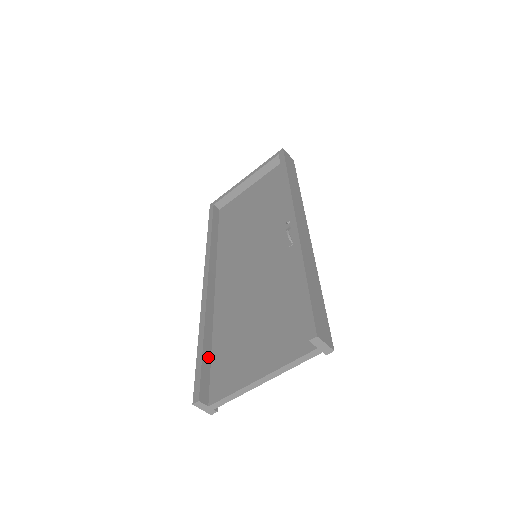
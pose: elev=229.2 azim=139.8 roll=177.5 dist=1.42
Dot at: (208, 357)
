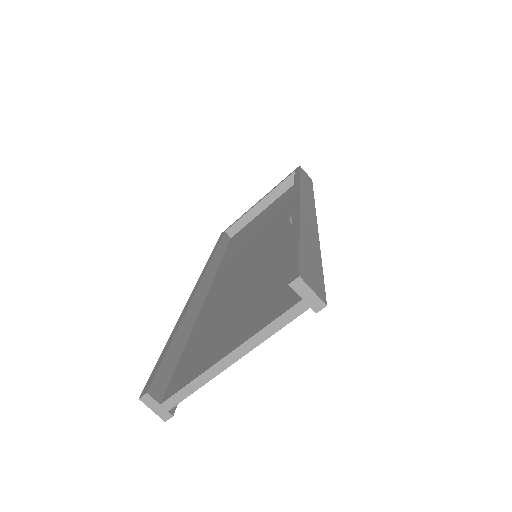
Dot at: (176, 354)
